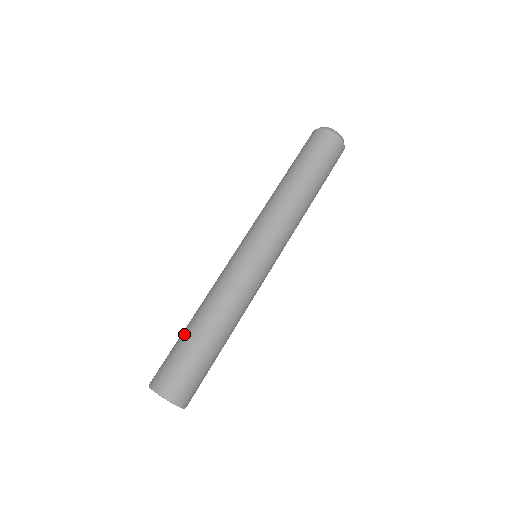
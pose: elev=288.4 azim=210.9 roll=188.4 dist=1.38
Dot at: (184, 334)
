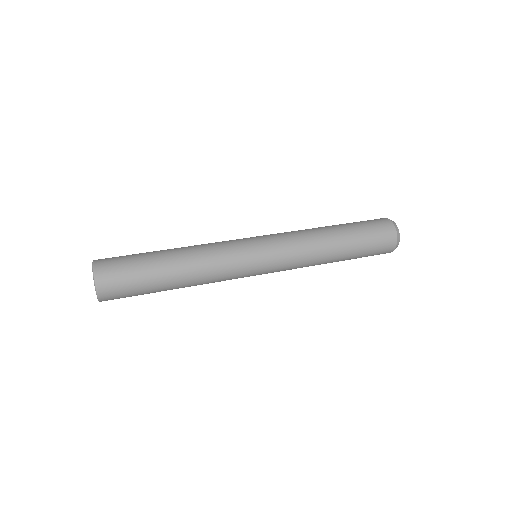
Dot at: occluded
